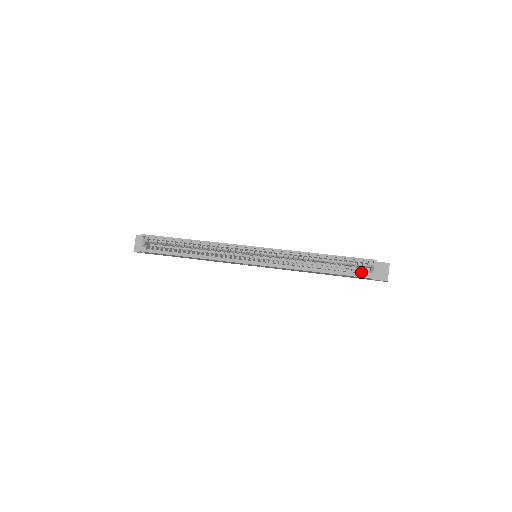
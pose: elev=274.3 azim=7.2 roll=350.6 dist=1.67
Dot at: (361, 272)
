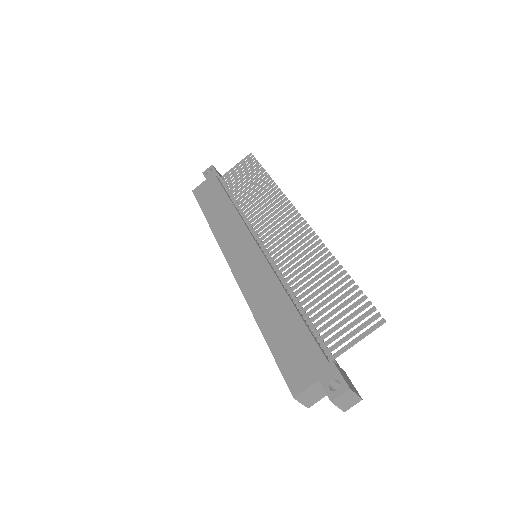
Dot at: occluded
